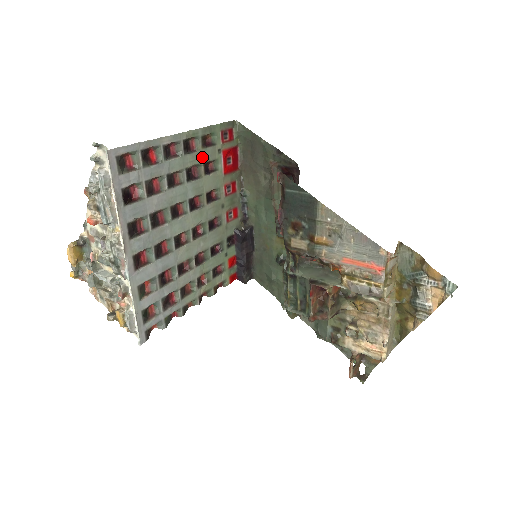
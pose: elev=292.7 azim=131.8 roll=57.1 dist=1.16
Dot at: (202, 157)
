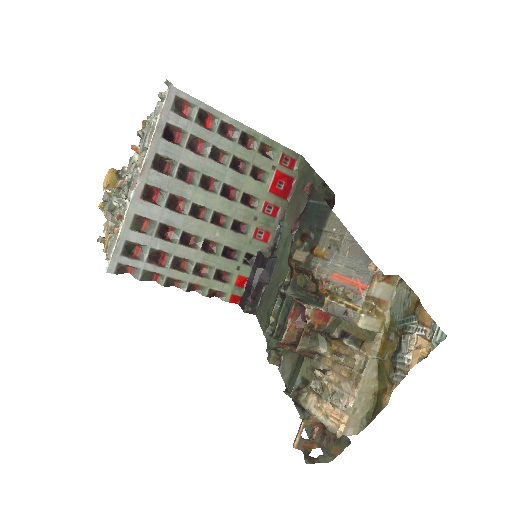
Dot at: (254, 159)
